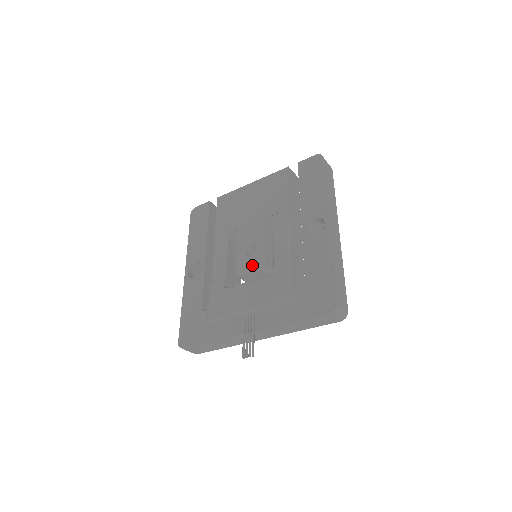
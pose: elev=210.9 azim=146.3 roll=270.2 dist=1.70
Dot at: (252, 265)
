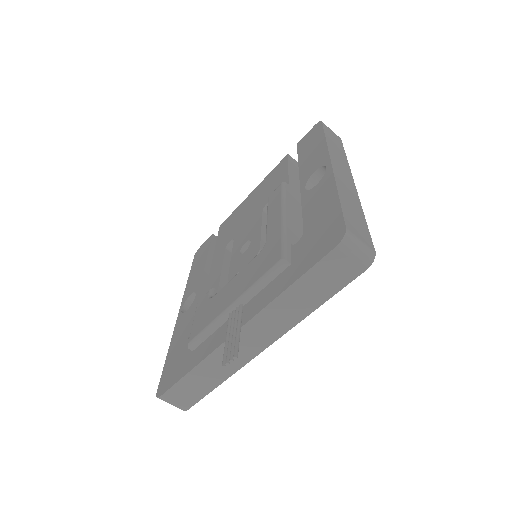
Dot at: (245, 259)
